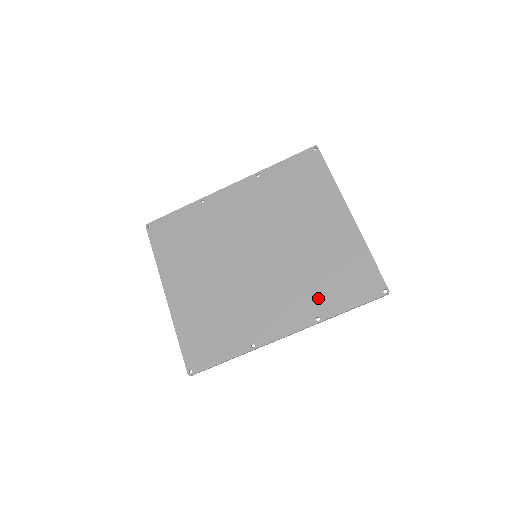
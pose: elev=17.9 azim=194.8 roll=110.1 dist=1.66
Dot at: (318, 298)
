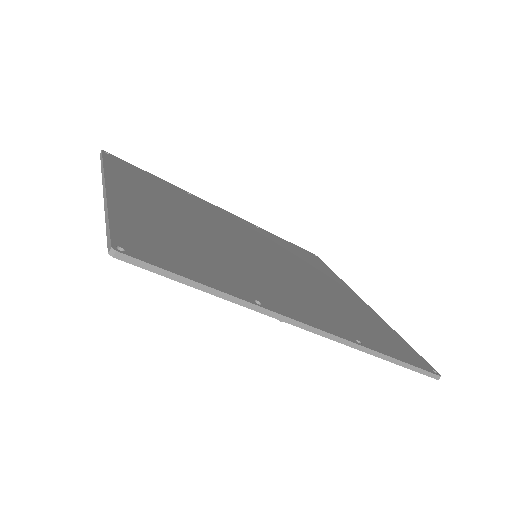
Dot at: (352, 327)
